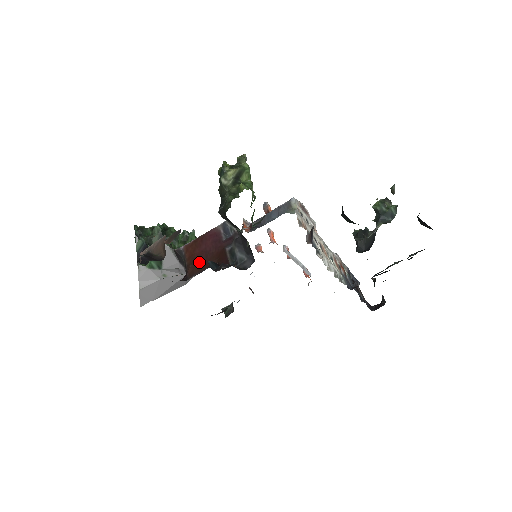
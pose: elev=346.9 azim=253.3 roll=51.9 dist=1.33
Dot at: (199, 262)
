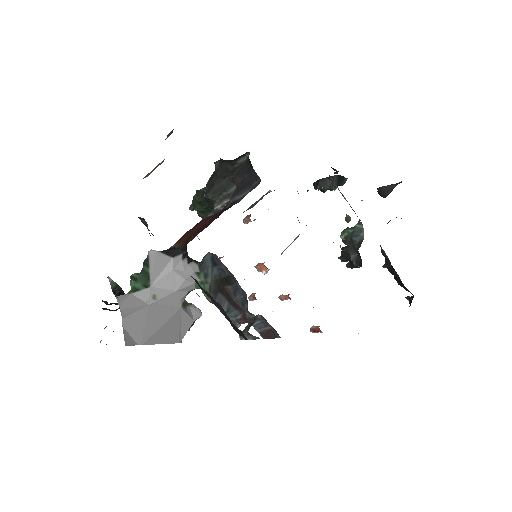
Dot at: (199, 231)
